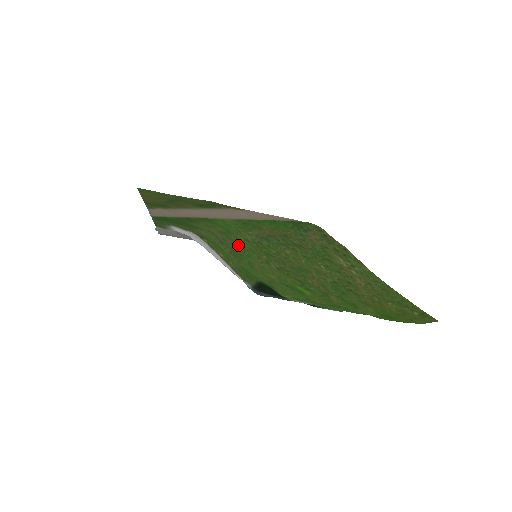
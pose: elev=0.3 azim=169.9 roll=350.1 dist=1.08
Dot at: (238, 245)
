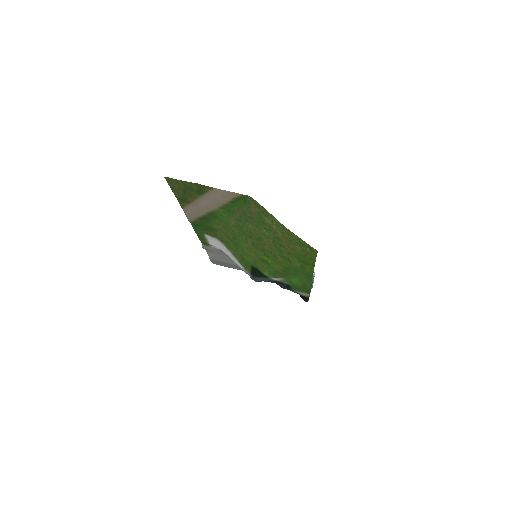
Dot at: (233, 234)
